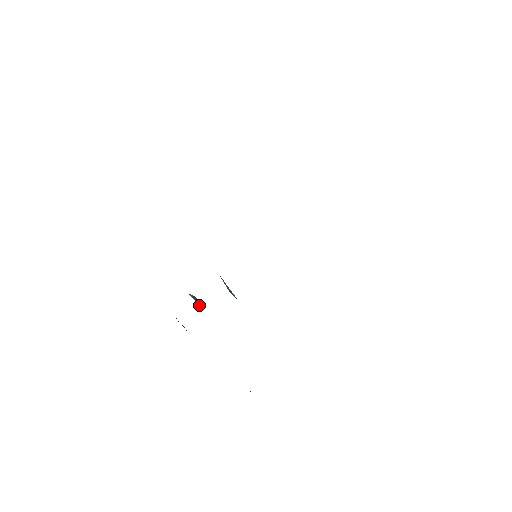
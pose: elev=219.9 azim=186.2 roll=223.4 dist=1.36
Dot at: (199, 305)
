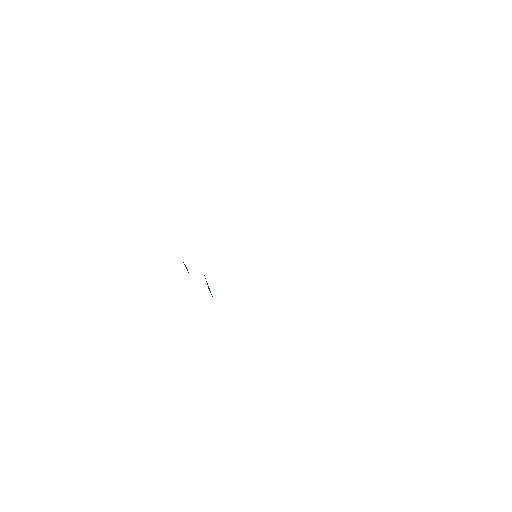
Dot at: (188, 272)
